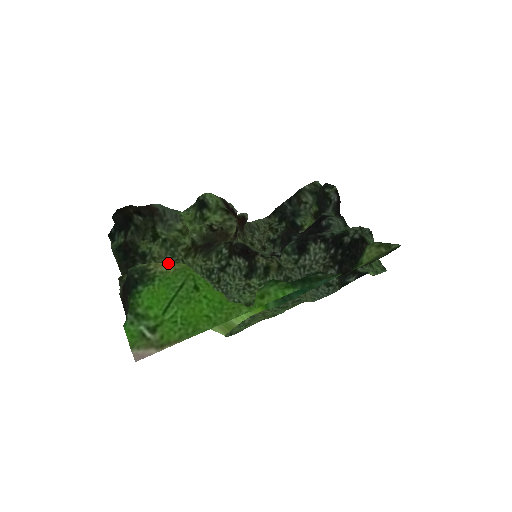
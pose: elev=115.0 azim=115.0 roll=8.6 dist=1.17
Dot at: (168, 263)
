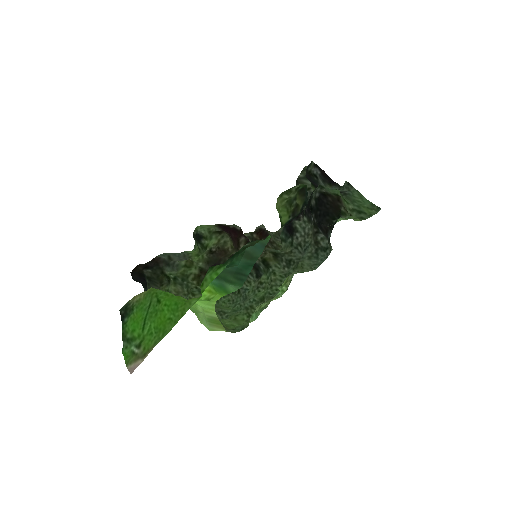
Dot at: (142, 293)
